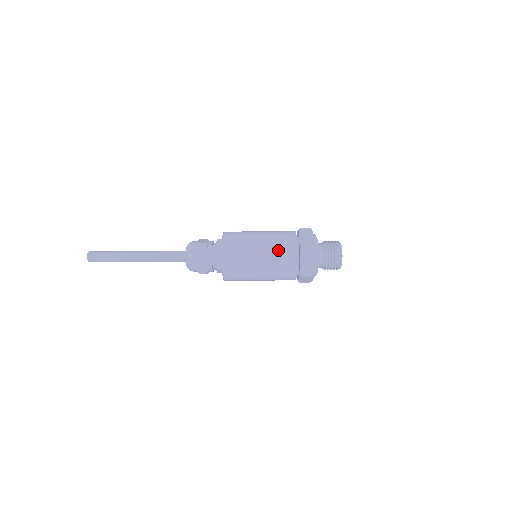
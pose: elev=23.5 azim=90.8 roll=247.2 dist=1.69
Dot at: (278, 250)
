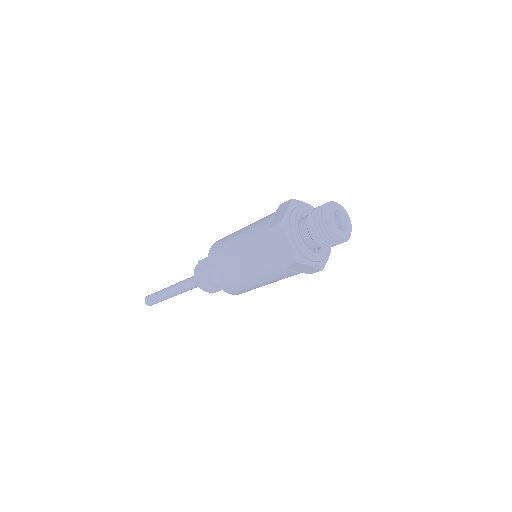
Dot at: (251, 242)
